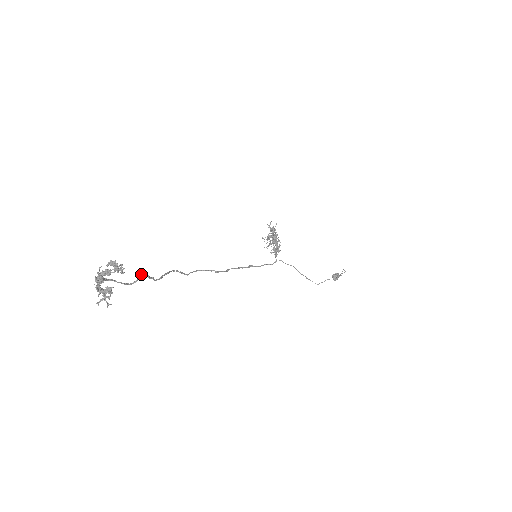
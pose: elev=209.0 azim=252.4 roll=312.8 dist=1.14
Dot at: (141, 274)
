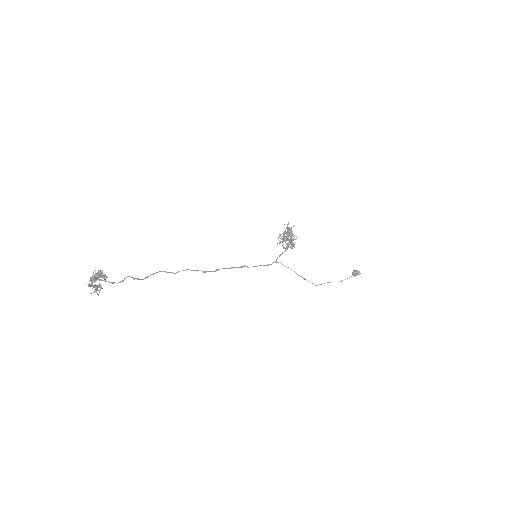
Dot at: (126, 277)
